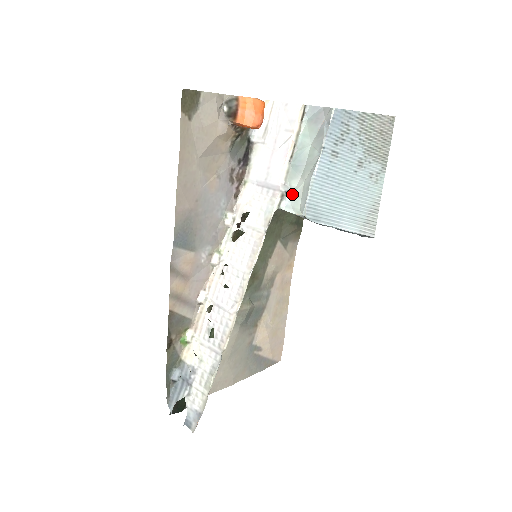
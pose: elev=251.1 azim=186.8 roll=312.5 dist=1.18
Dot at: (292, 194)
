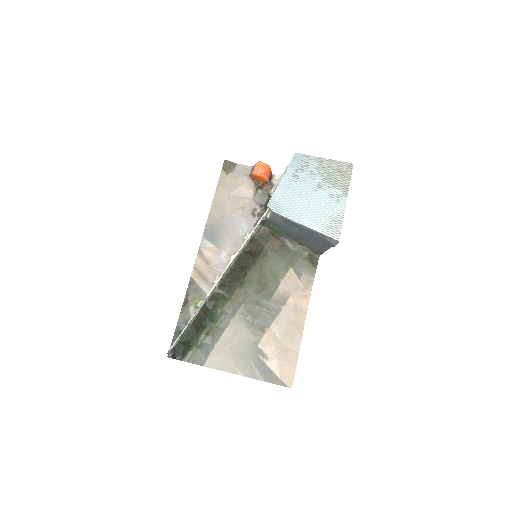
Dot at: occluded
